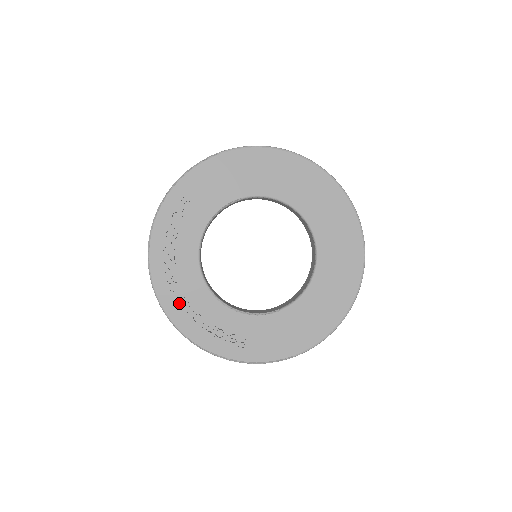
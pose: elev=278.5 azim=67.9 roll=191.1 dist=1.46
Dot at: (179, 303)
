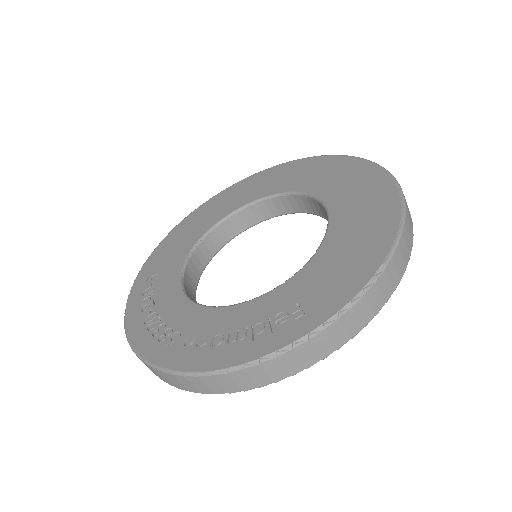
Dot at: (184, 347)
